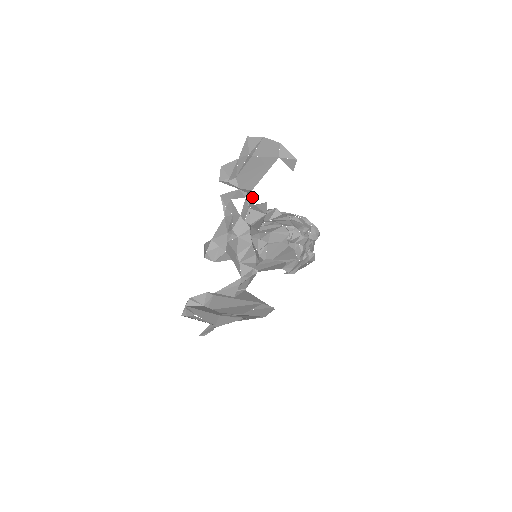
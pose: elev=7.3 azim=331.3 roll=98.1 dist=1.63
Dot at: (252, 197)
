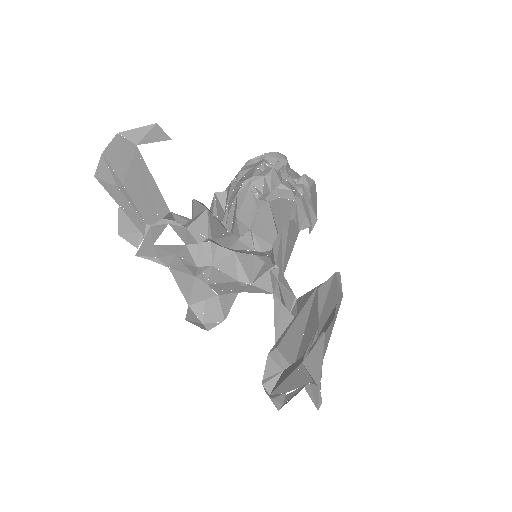
Dot at: (180, 217)
